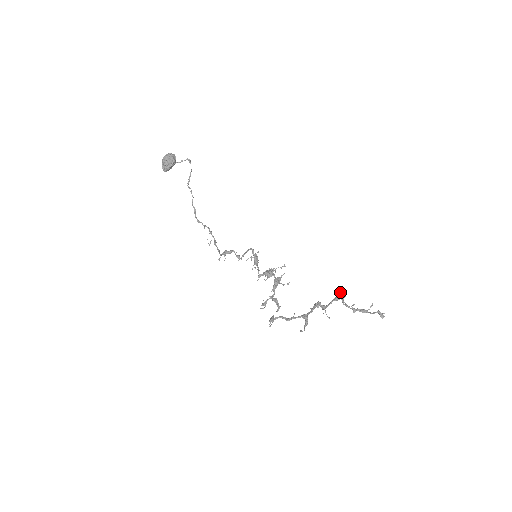
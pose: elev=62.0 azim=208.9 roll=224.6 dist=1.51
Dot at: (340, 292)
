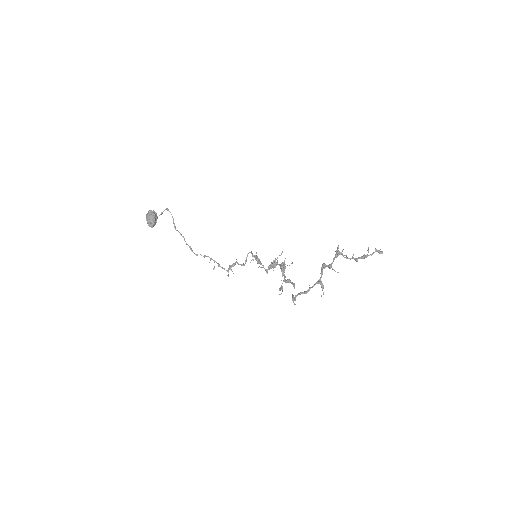
Dot at: (337, 249)
